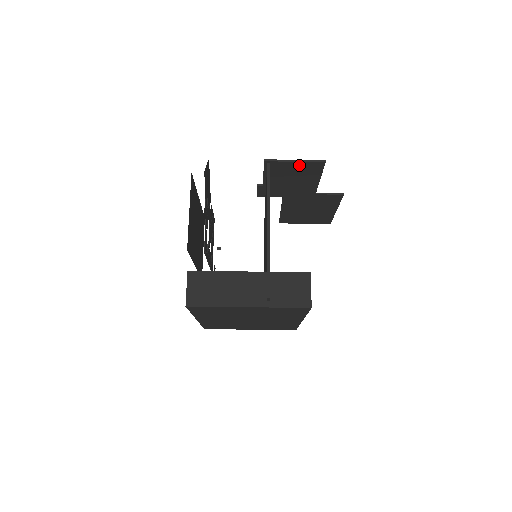
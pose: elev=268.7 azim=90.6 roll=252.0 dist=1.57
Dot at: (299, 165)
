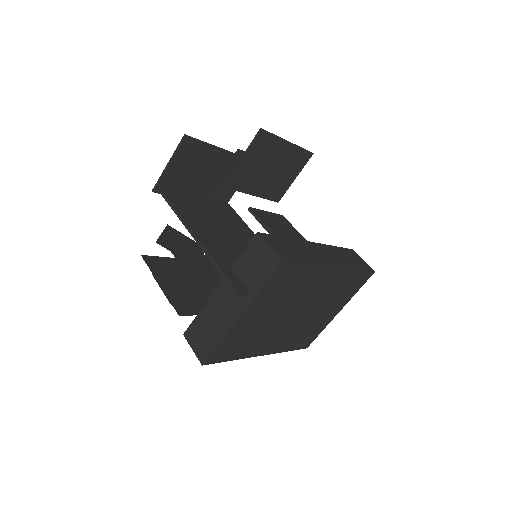
Dot at: (178, 162)
